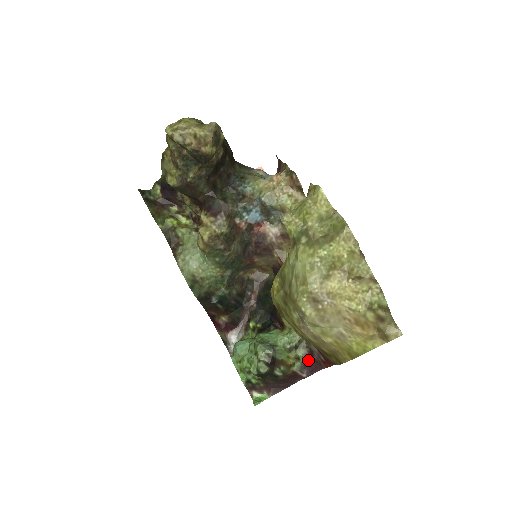
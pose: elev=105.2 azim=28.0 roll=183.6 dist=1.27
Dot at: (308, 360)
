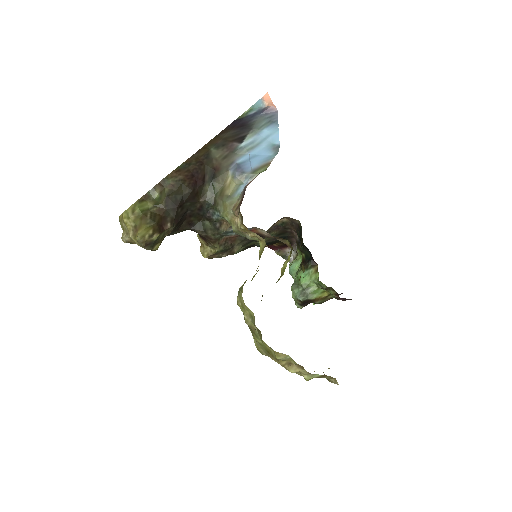
Dot at: (339, 297)
